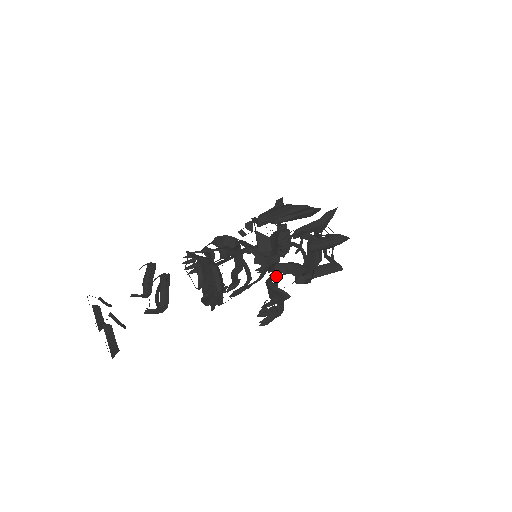
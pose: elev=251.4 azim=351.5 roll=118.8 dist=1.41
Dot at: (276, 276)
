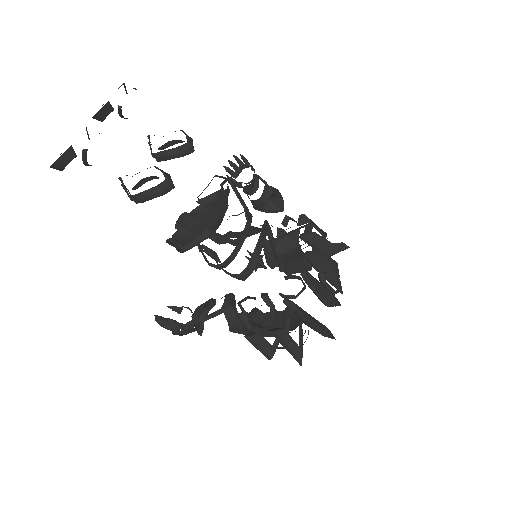
Dot at: (218, 314)
